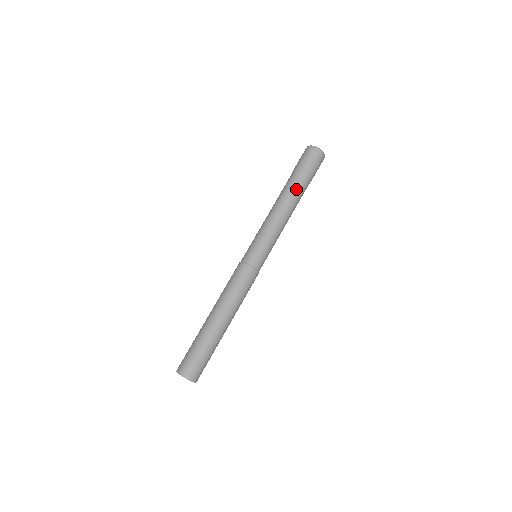
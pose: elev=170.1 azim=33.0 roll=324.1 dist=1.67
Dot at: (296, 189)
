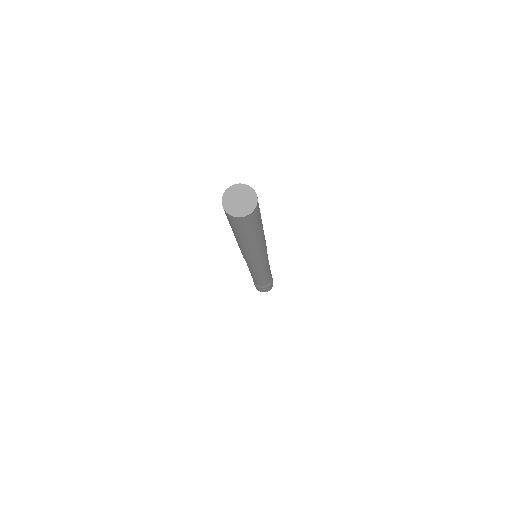
Dot at: occluded
